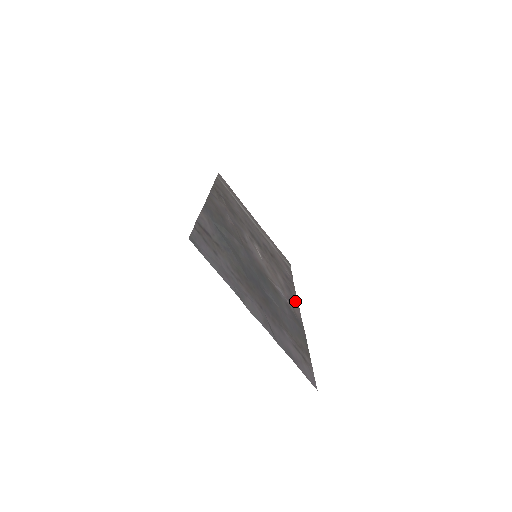
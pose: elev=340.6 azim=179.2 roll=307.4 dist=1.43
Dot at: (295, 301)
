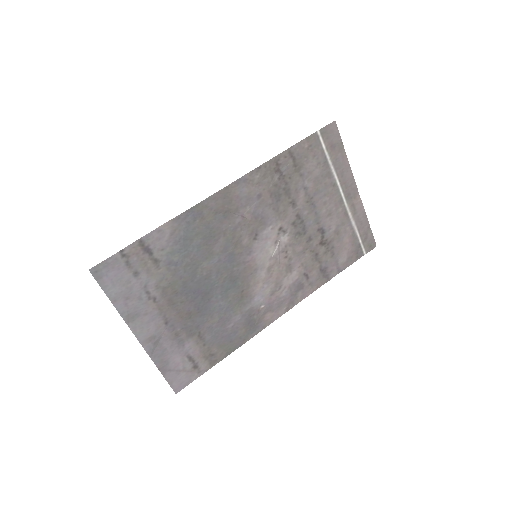
Dot at: (291, 303)
